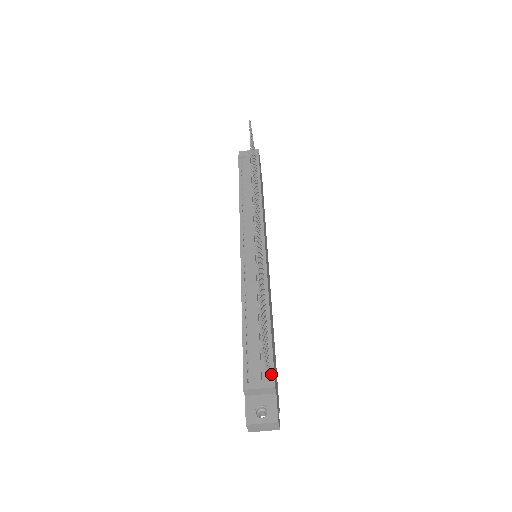
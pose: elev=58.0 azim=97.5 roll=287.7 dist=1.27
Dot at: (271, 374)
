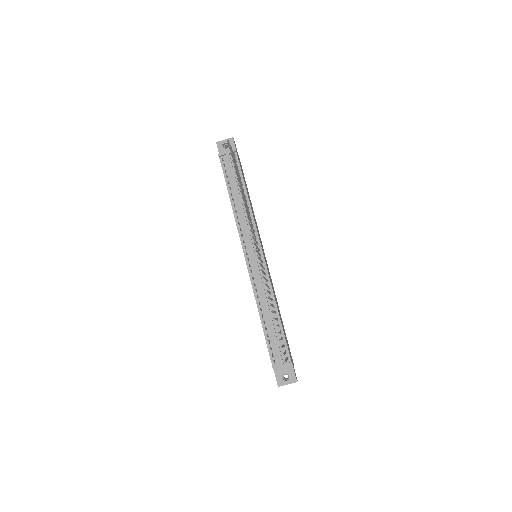
Dot at: (288, 355)
